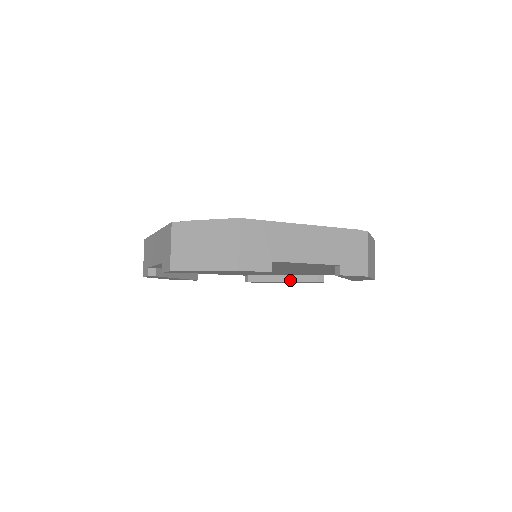
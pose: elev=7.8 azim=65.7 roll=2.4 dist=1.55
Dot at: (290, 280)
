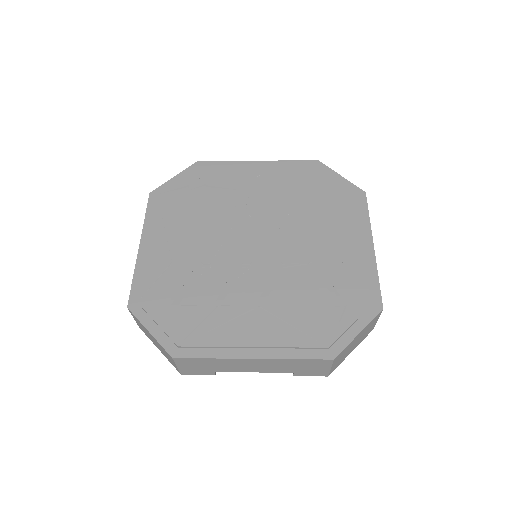
Dot at: occluded
